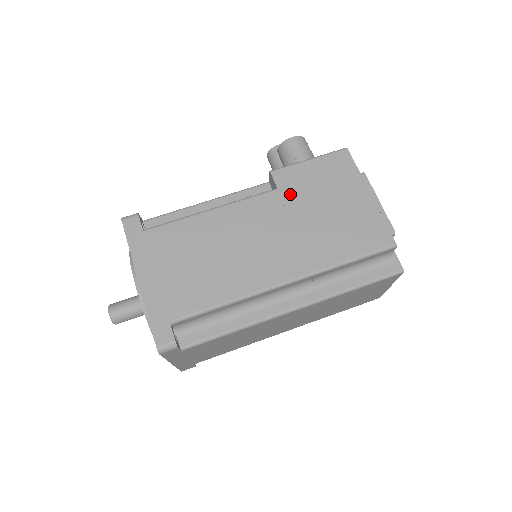
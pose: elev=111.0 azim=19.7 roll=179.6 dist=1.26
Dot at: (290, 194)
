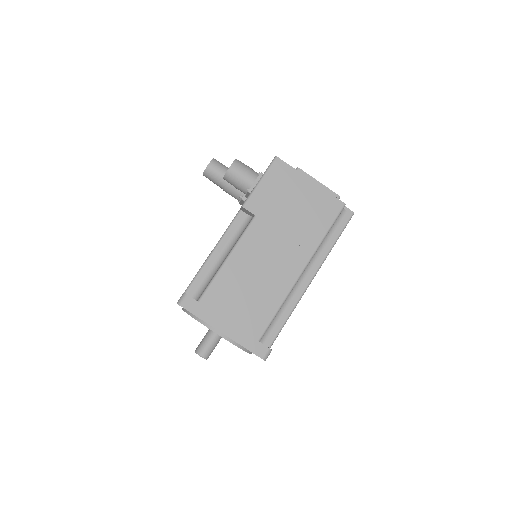
Dot at: (266, 214)
